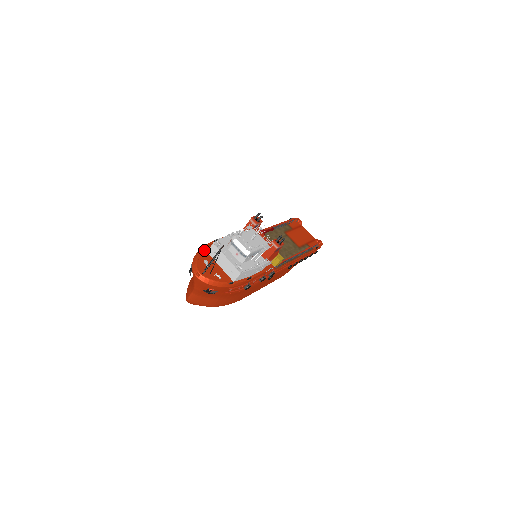
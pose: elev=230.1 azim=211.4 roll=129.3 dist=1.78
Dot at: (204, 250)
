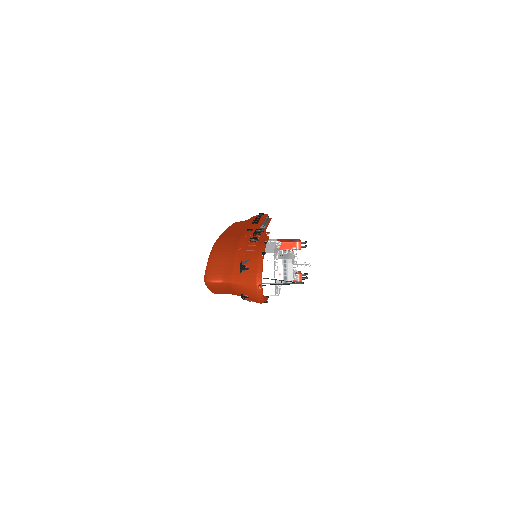
Dot at: occluded
